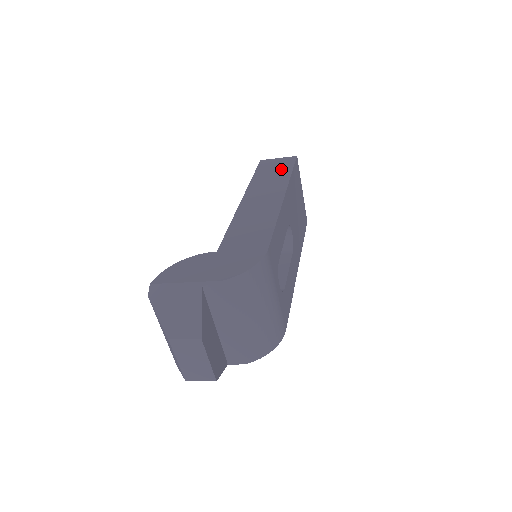
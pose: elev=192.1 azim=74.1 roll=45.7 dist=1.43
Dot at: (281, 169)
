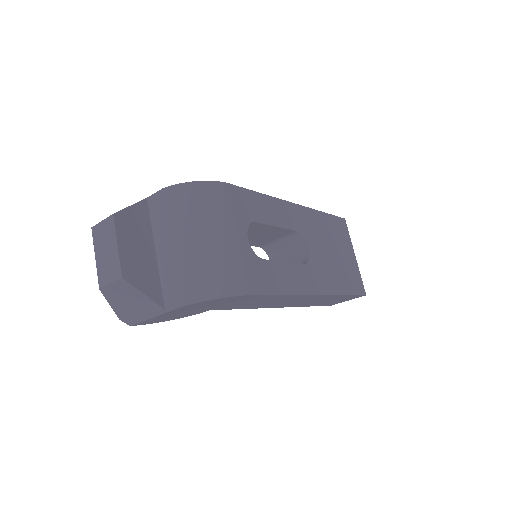
Dot at: occluded
